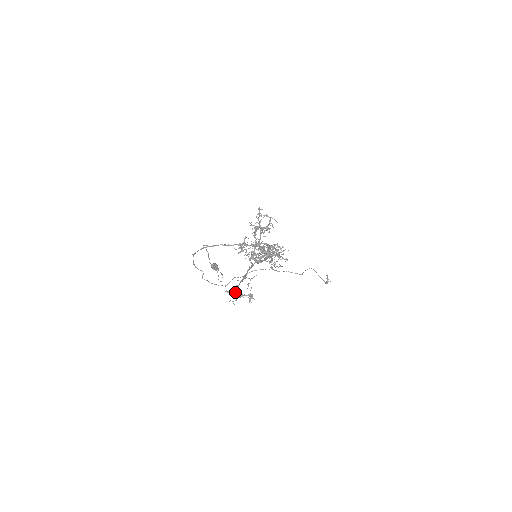
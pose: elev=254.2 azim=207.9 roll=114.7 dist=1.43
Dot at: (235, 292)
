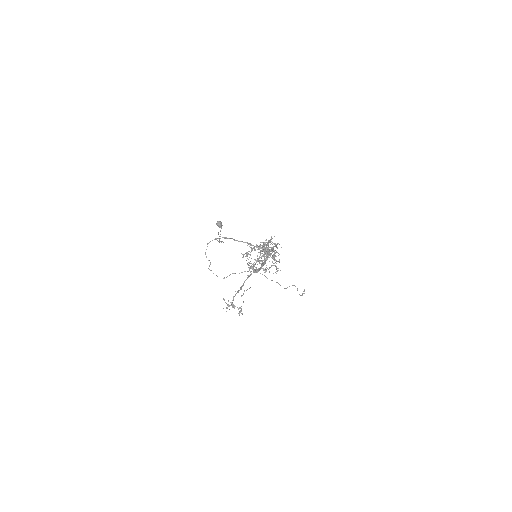
Dot at: (230, 302)
